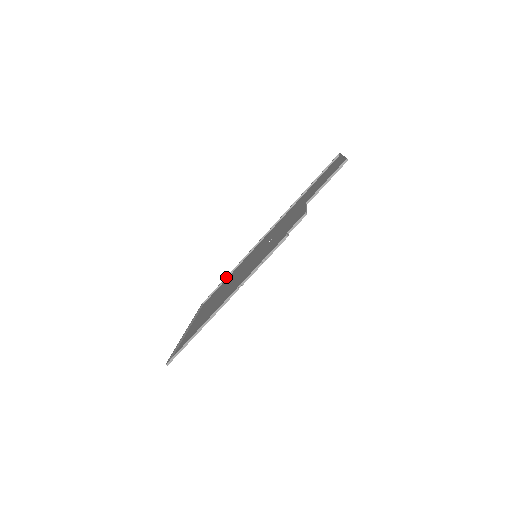
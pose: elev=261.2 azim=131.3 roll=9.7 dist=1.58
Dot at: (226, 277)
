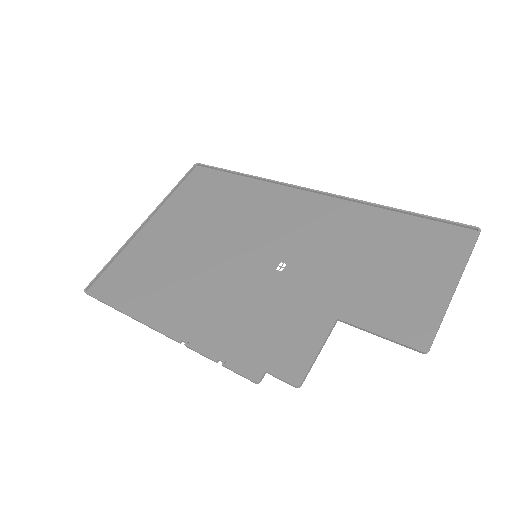
Dot at: (236, 173)
